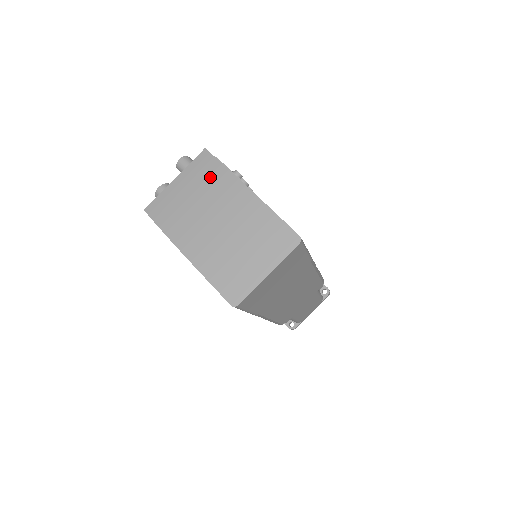
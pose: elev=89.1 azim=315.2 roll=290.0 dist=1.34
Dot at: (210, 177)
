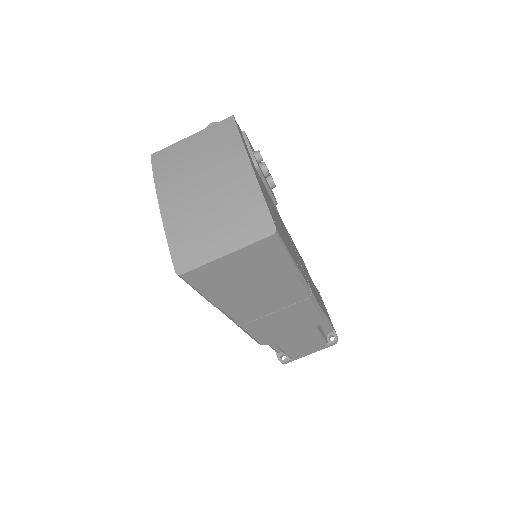
Dot at: (222, 142)
